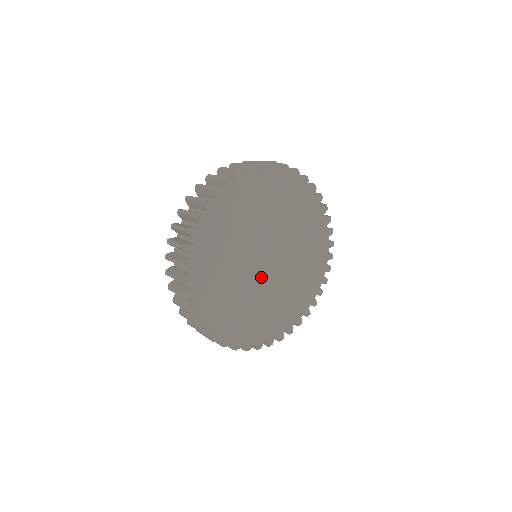
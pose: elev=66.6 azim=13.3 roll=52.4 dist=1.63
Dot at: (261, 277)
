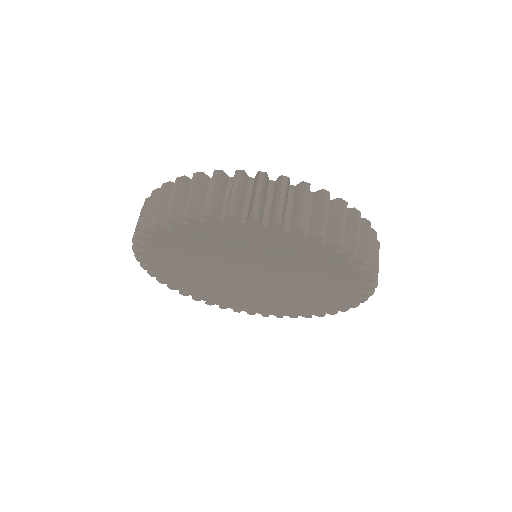
Dot at: (230, 277)
